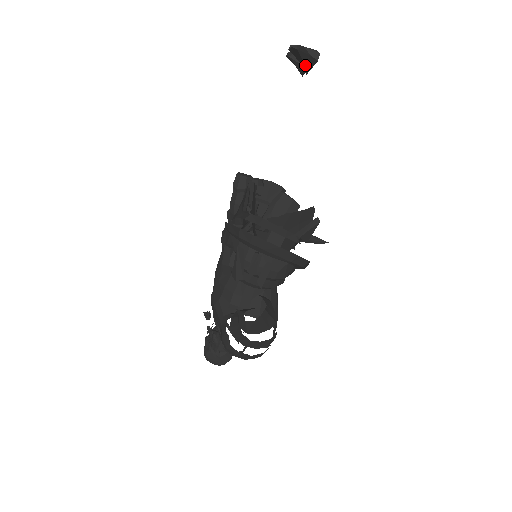
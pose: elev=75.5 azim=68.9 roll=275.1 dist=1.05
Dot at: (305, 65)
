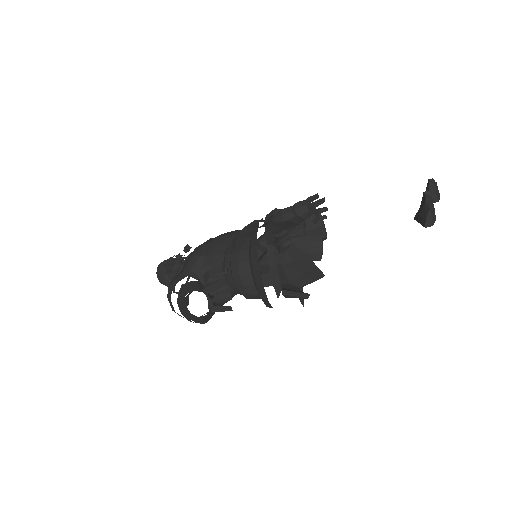
Dot at: (418, 216)
